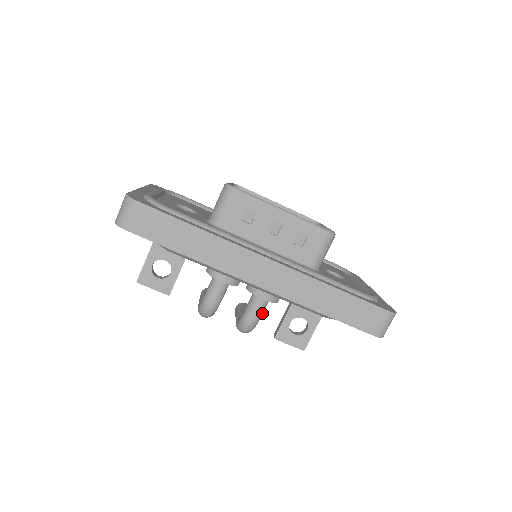
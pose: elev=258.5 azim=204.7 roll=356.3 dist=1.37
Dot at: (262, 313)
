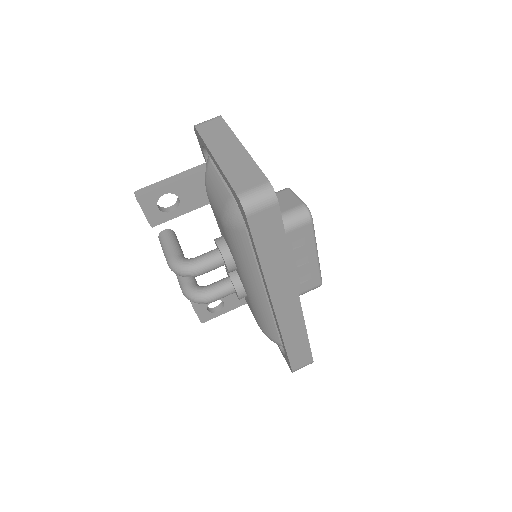
Dot at: (220, 298)
